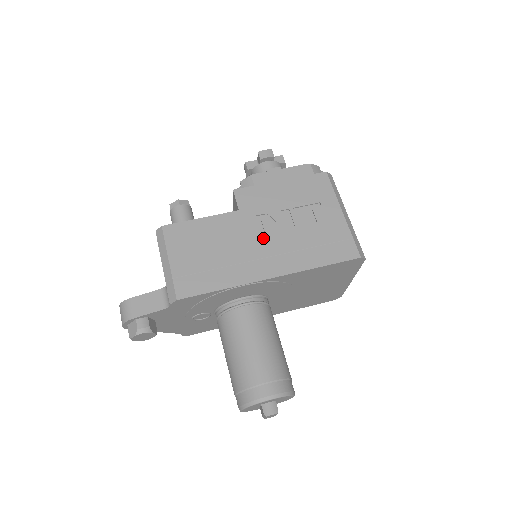
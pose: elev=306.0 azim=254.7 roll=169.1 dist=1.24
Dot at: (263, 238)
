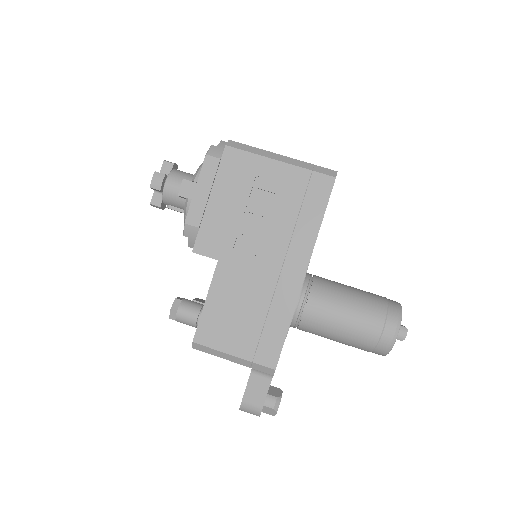
Dot at: (261, 256)
